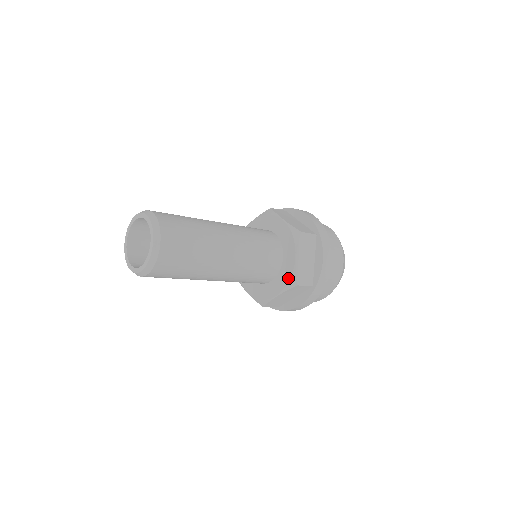
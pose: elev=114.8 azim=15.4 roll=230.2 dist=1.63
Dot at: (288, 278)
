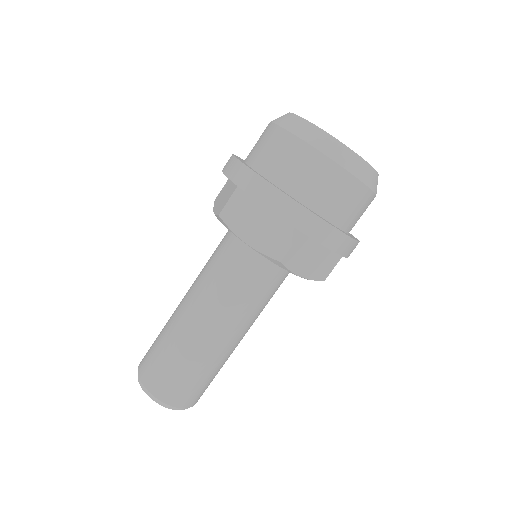
Dot at: occluded
